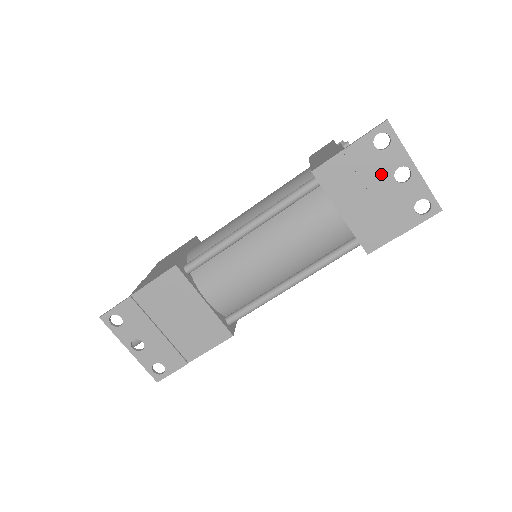
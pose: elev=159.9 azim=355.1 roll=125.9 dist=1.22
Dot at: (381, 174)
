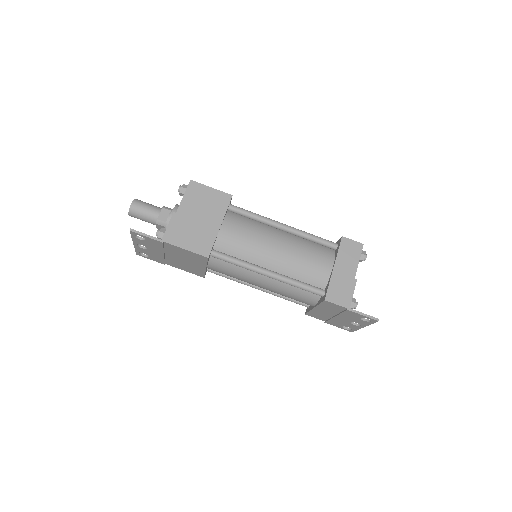
Dot at: (349, 319)
